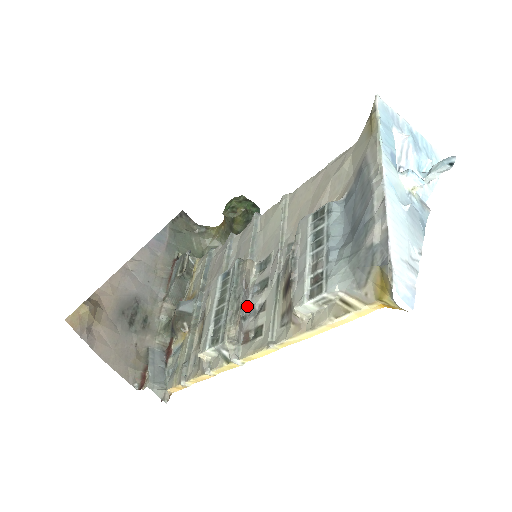
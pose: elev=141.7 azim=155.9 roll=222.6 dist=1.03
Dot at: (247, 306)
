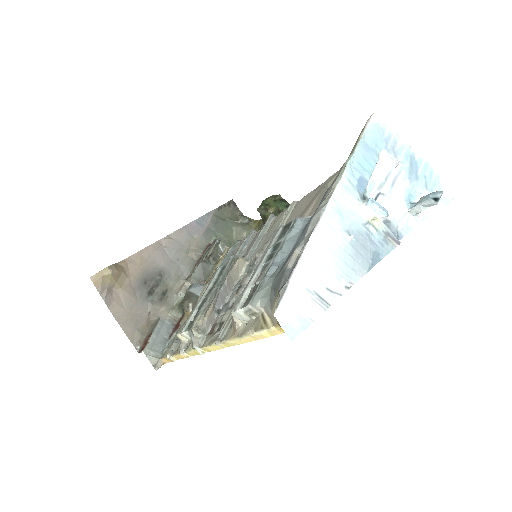
Dot at: (226, 301)
